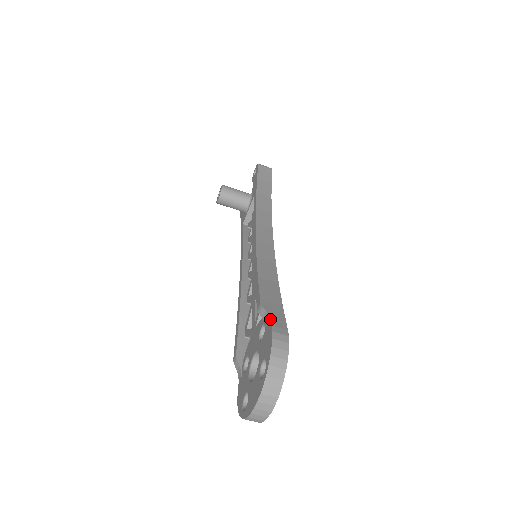
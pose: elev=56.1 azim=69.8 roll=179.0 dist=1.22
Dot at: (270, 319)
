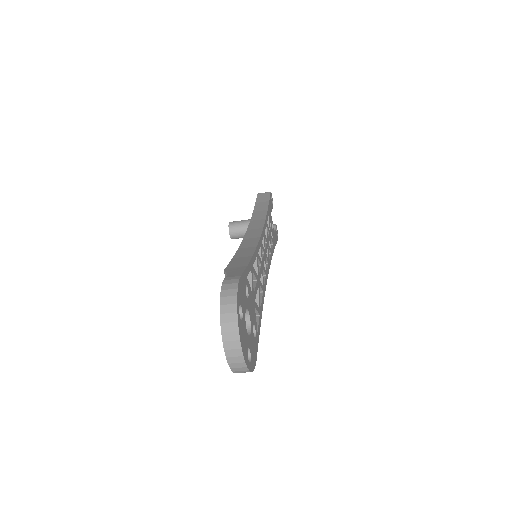
Dot at: occluded
